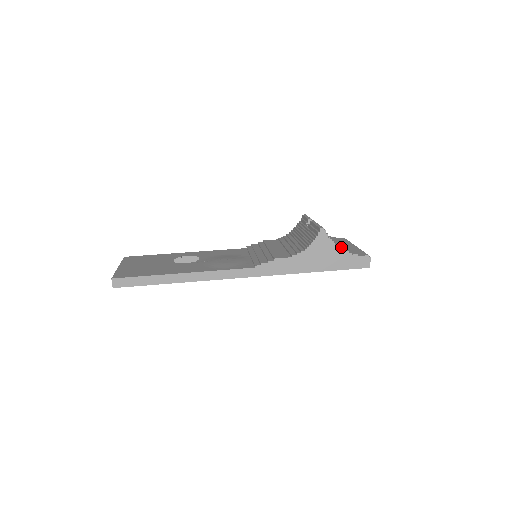
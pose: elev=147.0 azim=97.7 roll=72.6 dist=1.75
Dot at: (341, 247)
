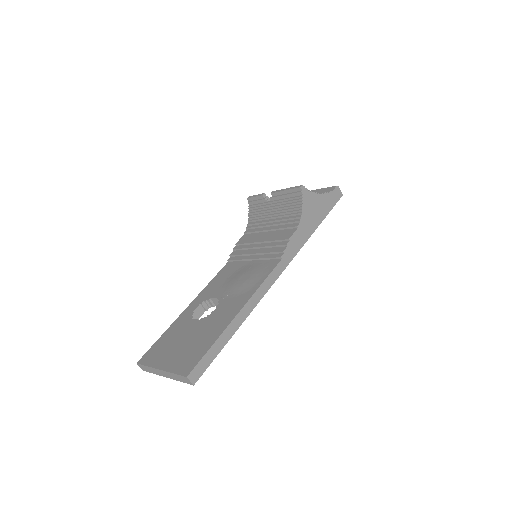
Dot at: occluded
